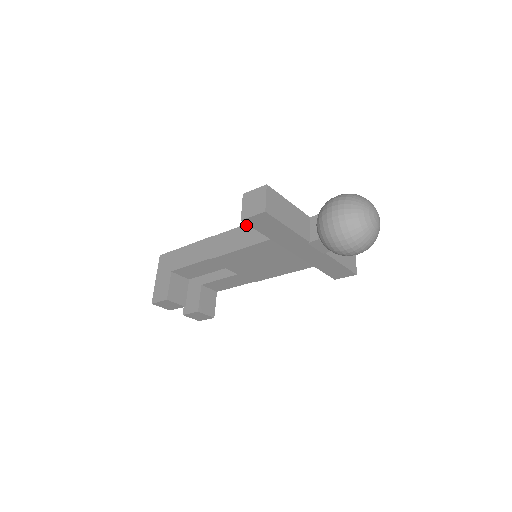
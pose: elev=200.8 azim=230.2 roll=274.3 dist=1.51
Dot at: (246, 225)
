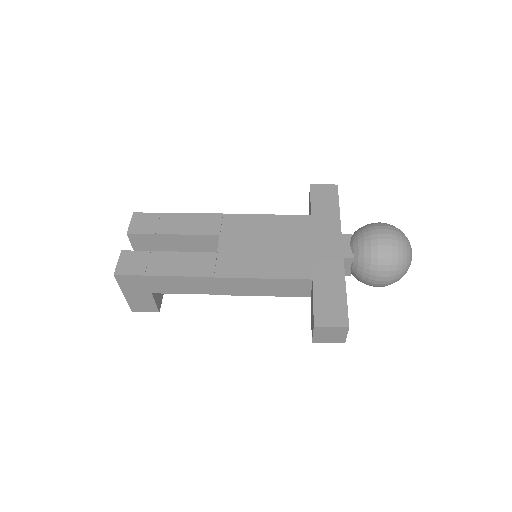
Dot at: (272, 280)
